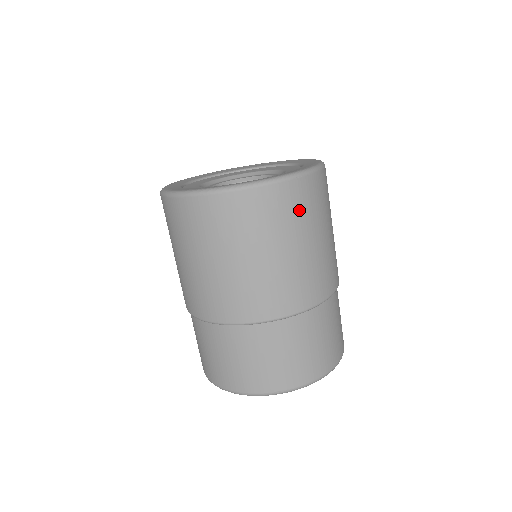
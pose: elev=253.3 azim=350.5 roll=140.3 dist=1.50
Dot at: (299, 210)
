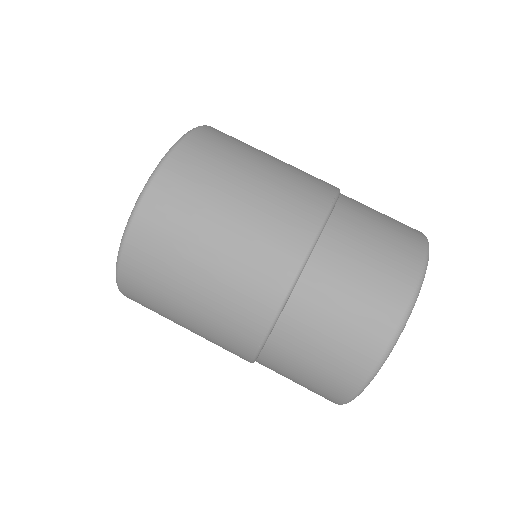
Dot at: (224, 147)
